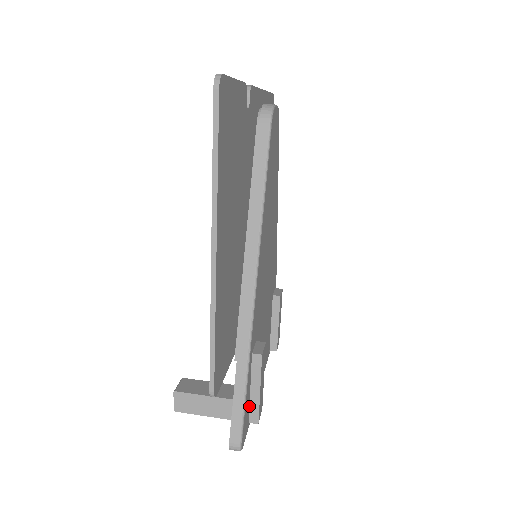
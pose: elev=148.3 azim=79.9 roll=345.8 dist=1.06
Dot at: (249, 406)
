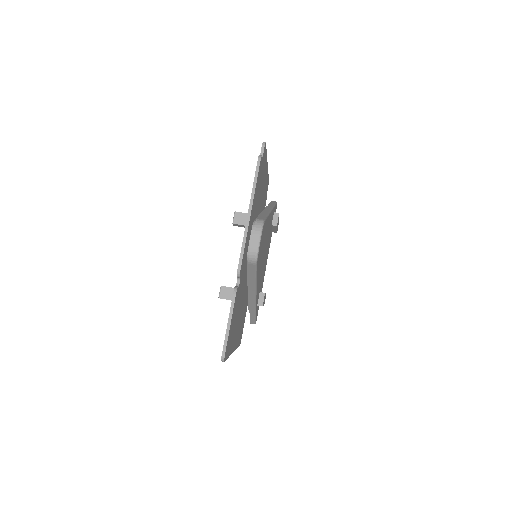
Dot at: occluded
